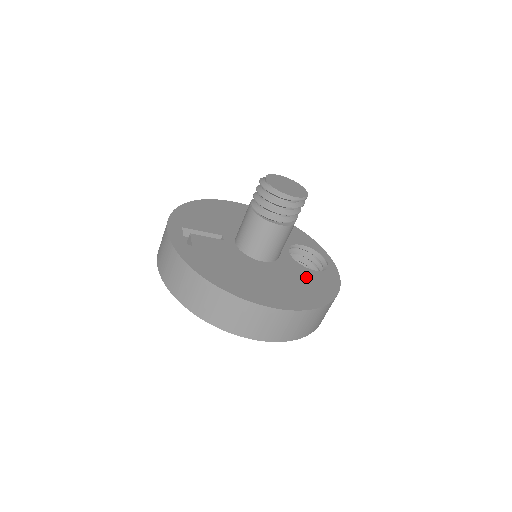
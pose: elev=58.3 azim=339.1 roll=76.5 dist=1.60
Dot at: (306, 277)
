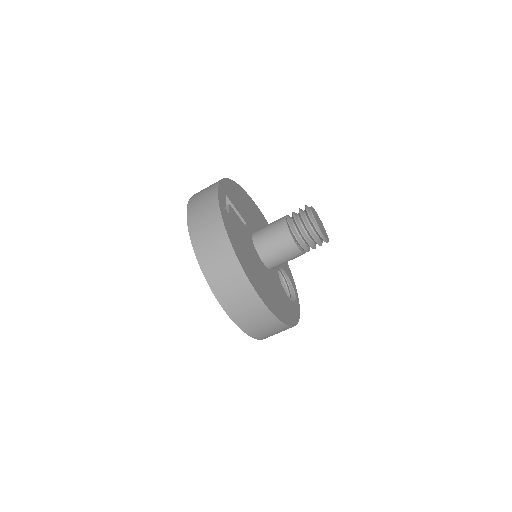
Dot at: (283, 297)
